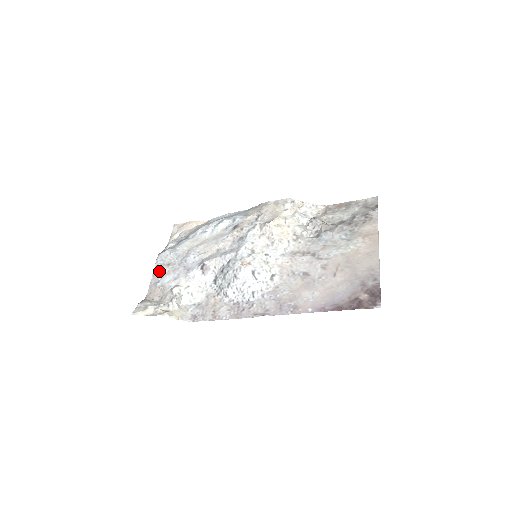
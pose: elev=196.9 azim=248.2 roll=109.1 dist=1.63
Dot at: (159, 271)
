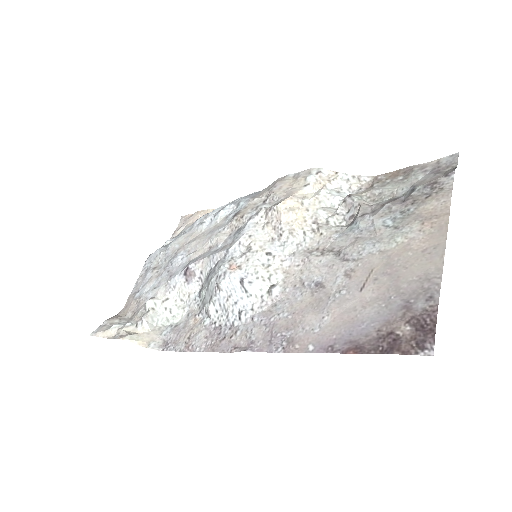
Dot at: (143, 277)
